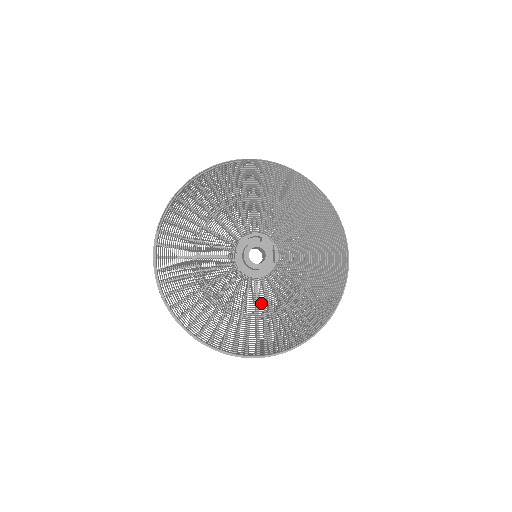
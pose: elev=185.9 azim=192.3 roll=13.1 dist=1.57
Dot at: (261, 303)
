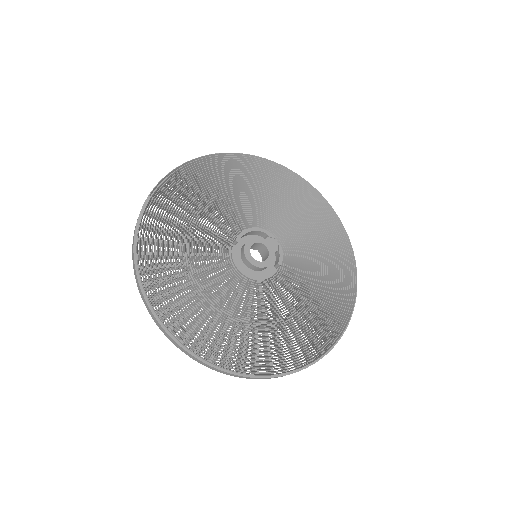
Dot at: (254, 309)
